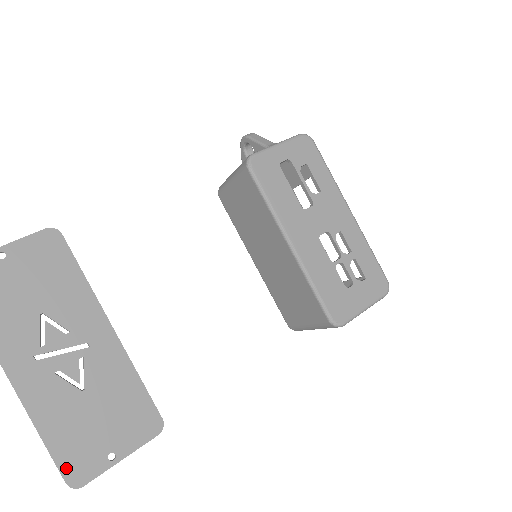
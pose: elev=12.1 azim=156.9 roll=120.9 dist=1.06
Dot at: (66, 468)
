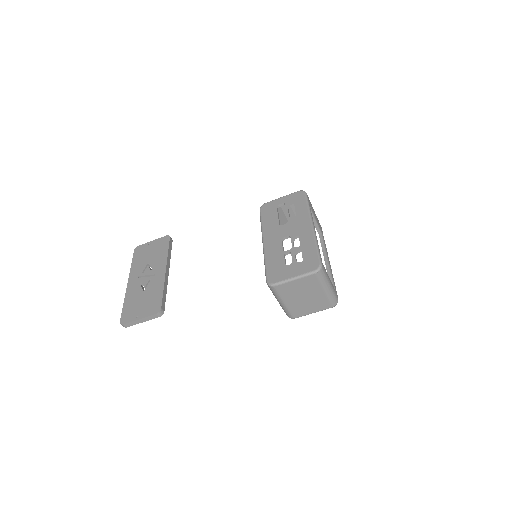
Dot at: (123, 316)
